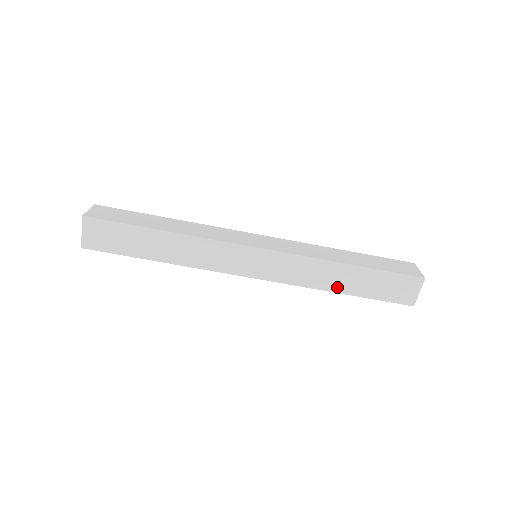
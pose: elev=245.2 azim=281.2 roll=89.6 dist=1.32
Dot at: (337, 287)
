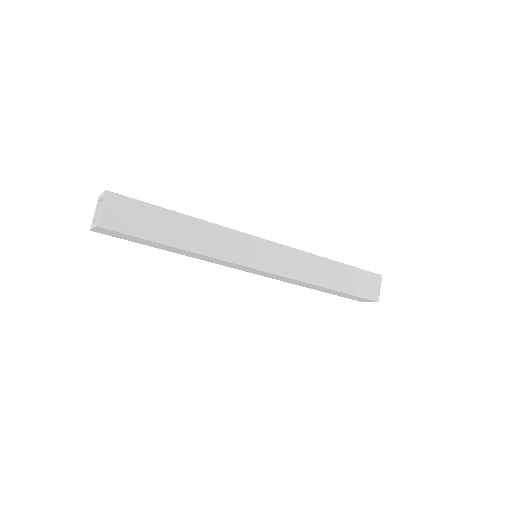
Dot at: (311, 288)
